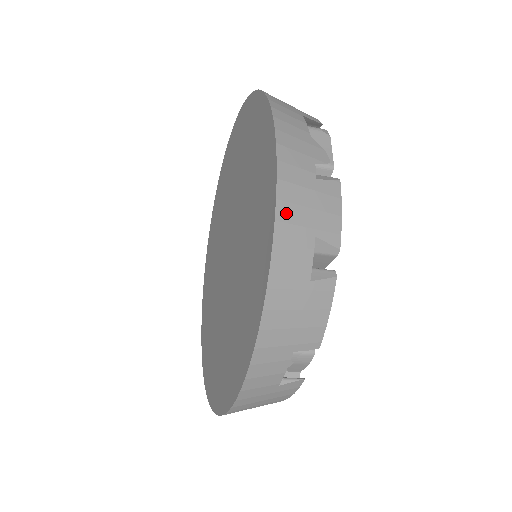
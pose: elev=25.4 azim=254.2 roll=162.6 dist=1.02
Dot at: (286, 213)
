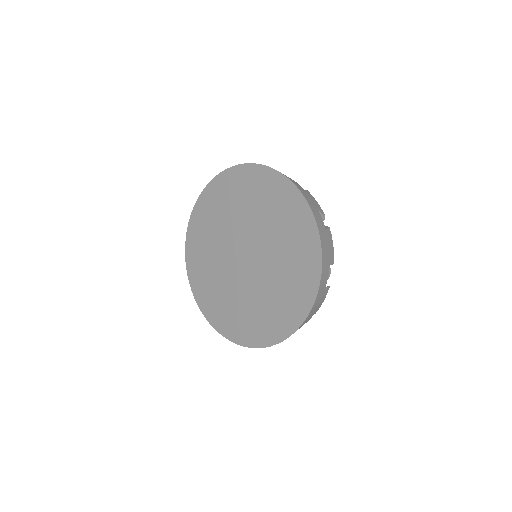
Dot at: (308, 201)
